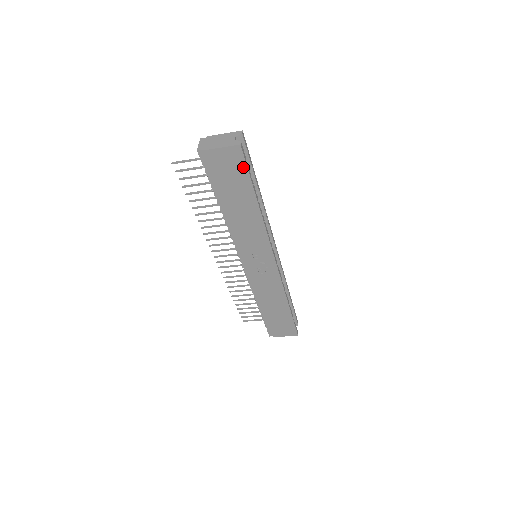
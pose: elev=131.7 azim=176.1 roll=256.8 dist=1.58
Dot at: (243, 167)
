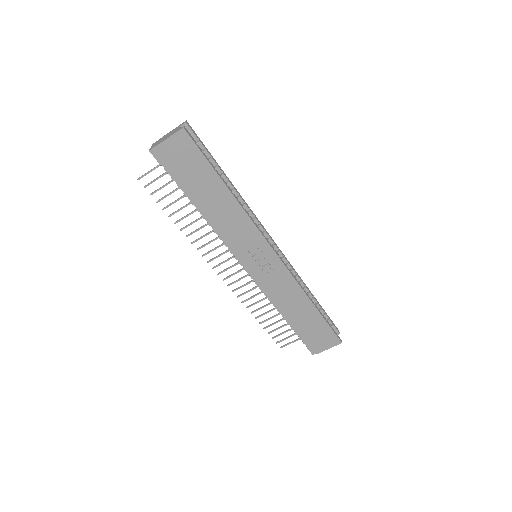
Dot at: (196, 151)
